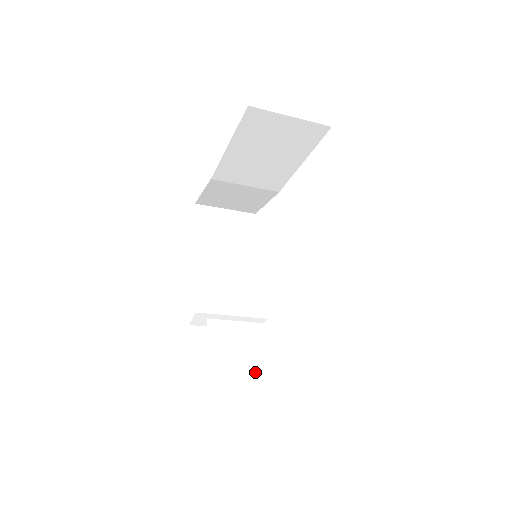
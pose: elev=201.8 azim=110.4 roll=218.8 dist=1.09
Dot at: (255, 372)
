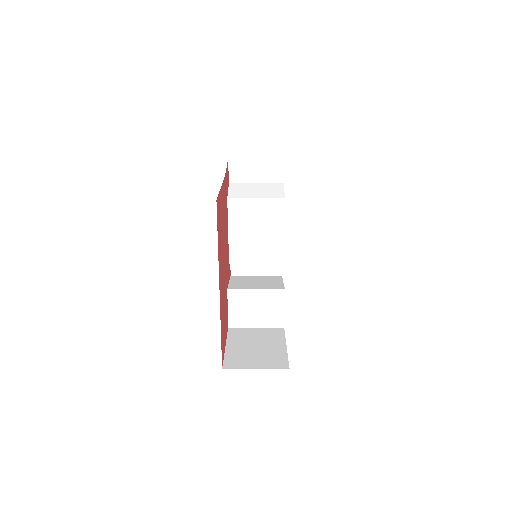
Dot at: (260, 321)
